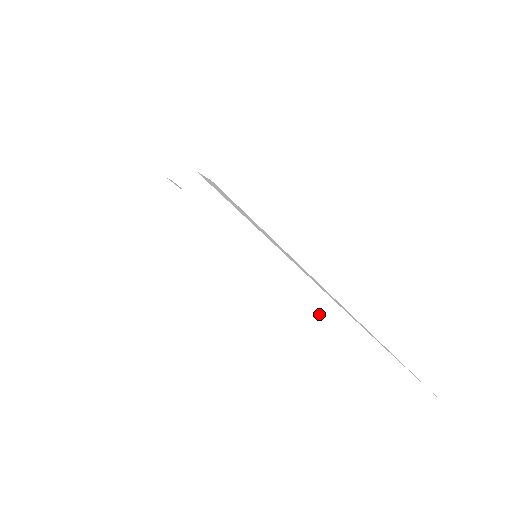
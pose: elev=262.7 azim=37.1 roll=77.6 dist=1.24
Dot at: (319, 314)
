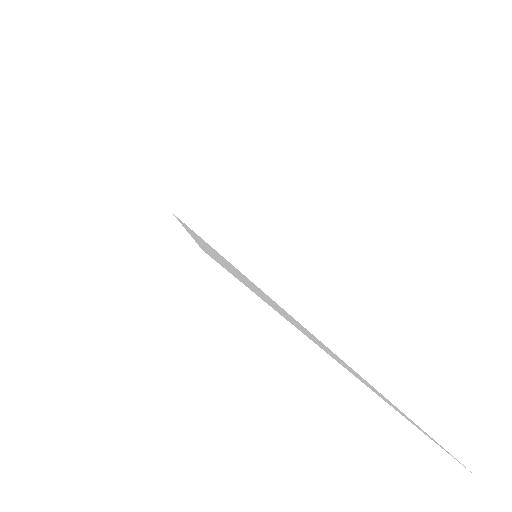
Dot at: (299, 306)
